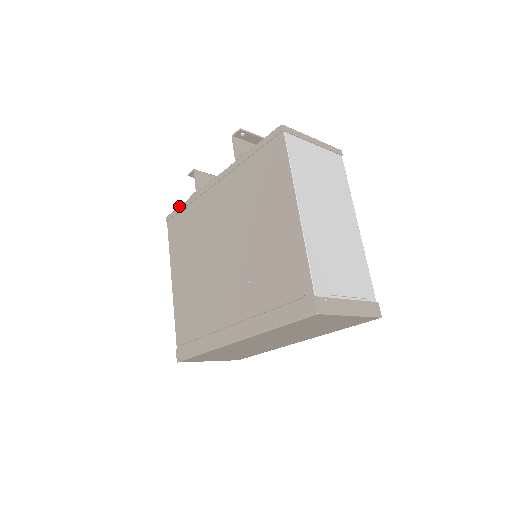
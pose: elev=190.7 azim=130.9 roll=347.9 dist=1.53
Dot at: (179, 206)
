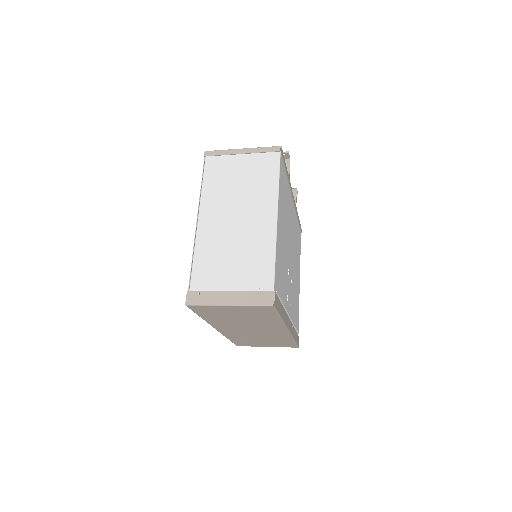
Dot at: occluded
